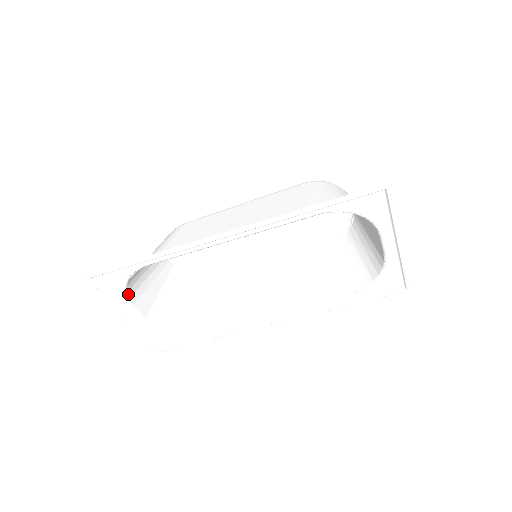
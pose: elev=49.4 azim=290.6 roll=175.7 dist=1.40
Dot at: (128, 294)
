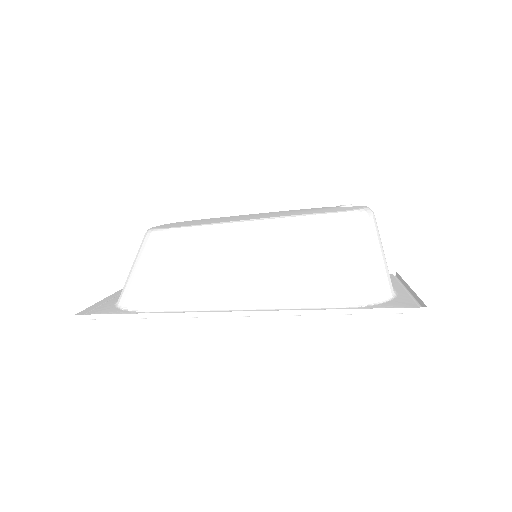
Dot at: (118, 300)
